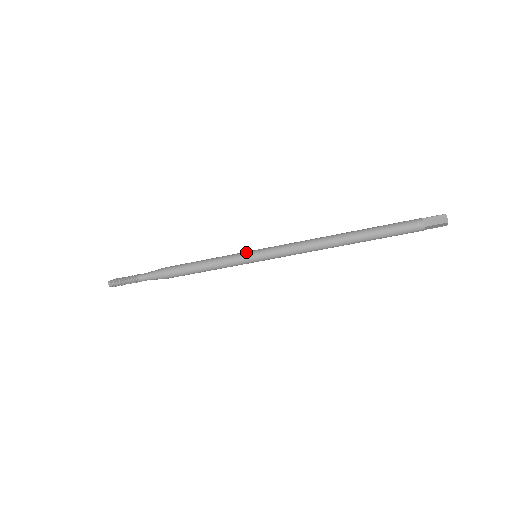
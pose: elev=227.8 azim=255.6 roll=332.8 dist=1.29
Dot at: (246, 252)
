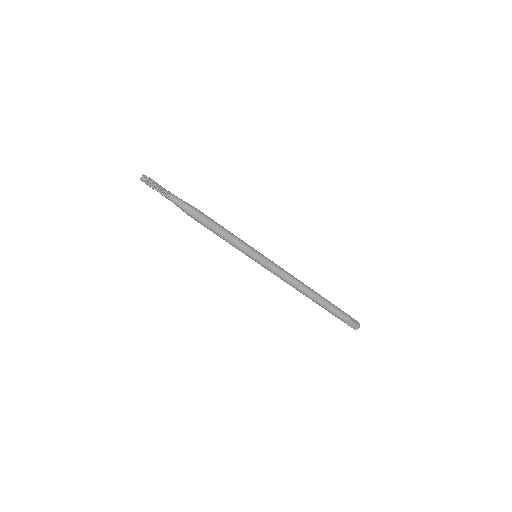
Dot at: occluded
